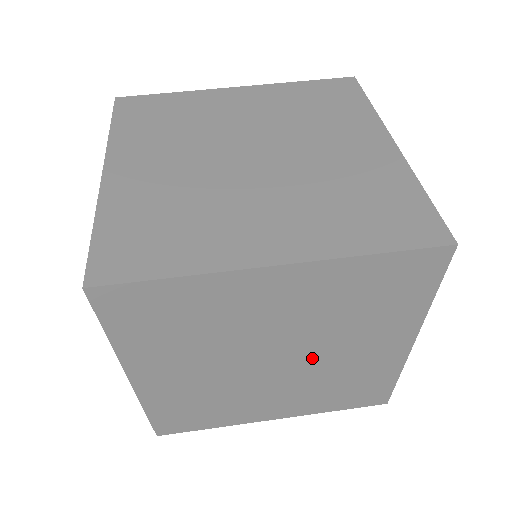
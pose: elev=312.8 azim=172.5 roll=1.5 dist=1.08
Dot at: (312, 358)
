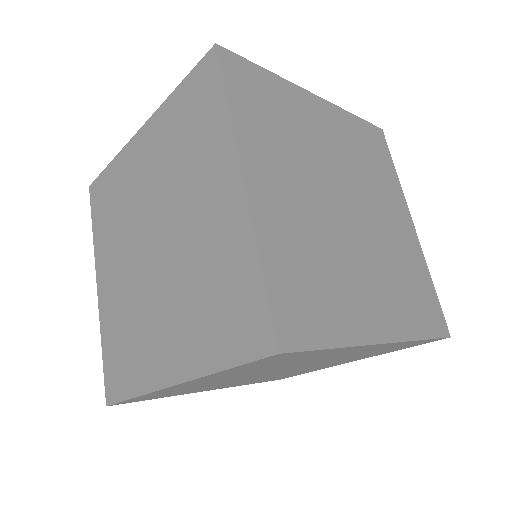
Dot at: (298, 369)
